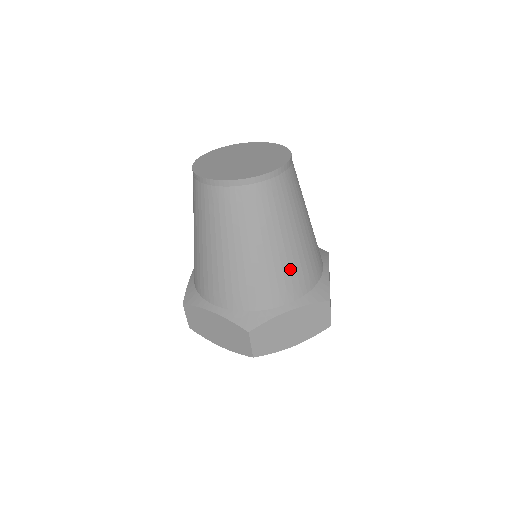
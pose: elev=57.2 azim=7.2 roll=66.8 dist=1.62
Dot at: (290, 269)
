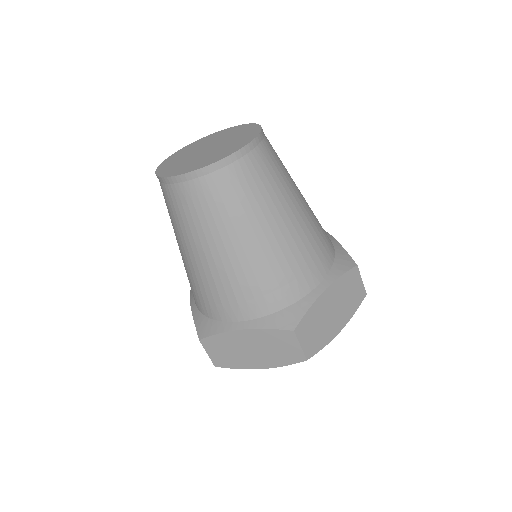
Dot at: (240, 283)
